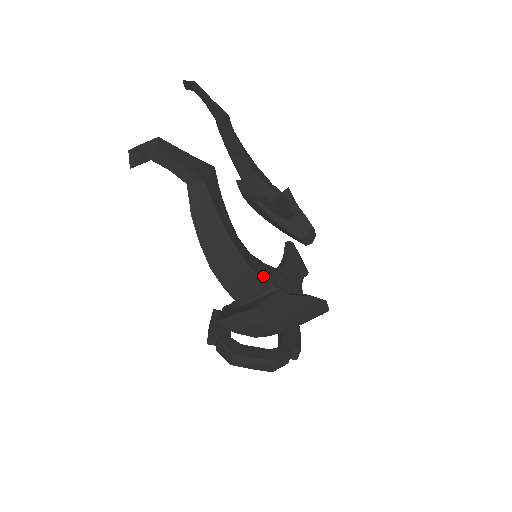
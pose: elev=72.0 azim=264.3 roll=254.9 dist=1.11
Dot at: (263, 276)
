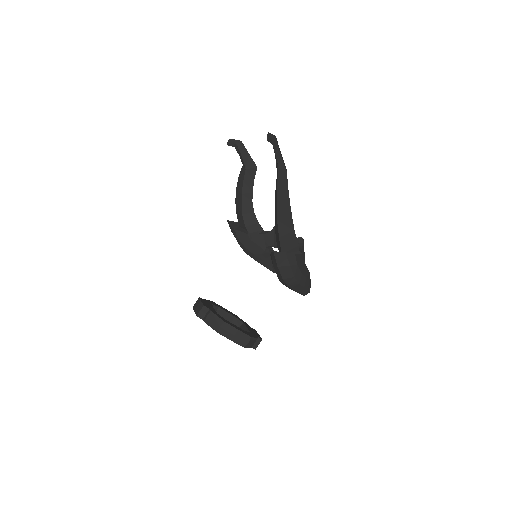
Dot at: (297, 241)
